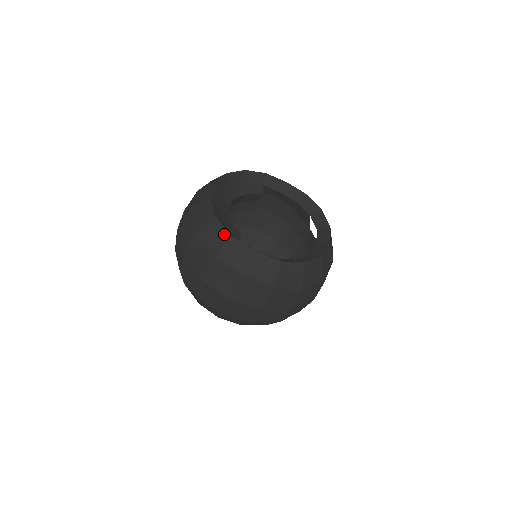
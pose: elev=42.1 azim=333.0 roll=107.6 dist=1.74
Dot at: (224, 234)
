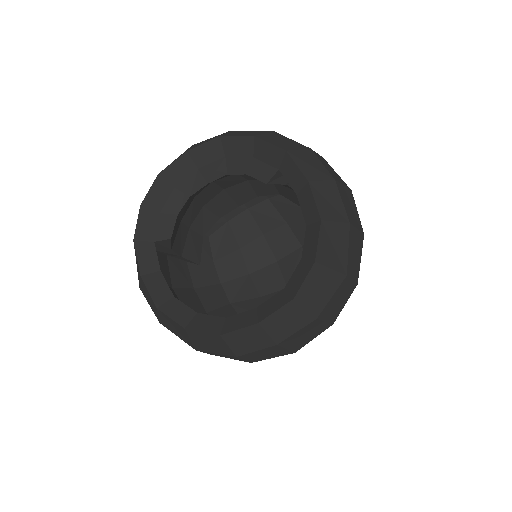
Dot at: (135, 233)
